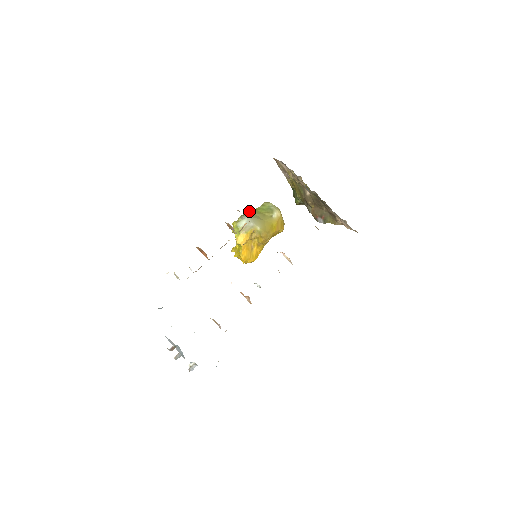
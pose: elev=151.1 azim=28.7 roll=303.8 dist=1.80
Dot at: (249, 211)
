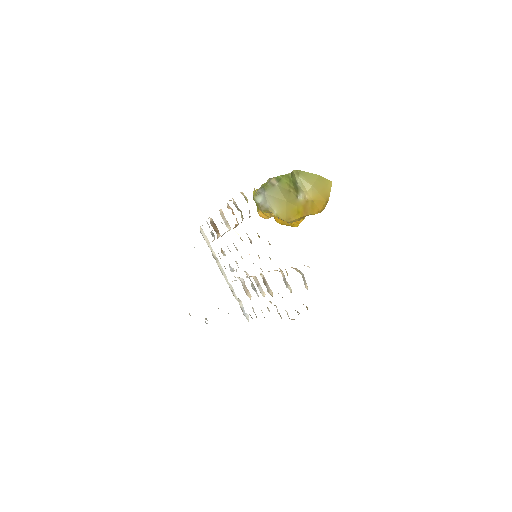
Dot at: (277, 176)
